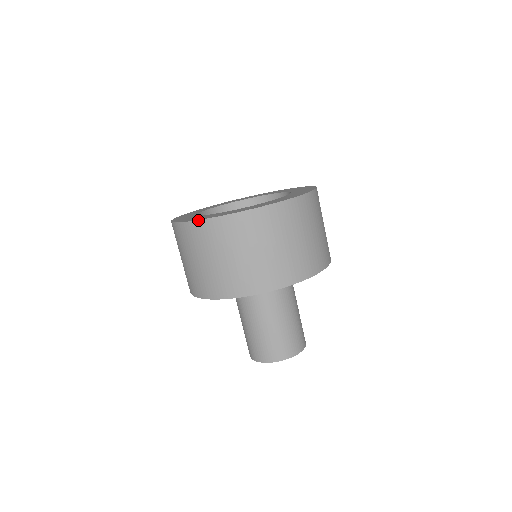
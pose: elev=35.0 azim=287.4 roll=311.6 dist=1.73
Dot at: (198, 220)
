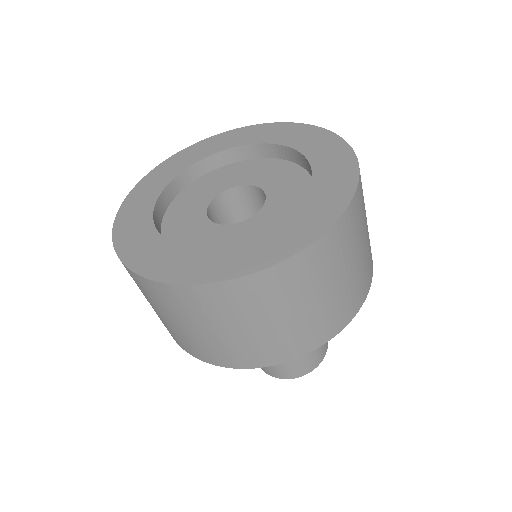
Dot at: (158, 282)
